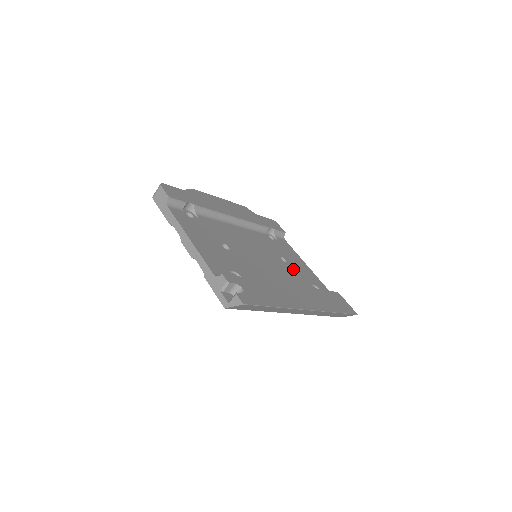
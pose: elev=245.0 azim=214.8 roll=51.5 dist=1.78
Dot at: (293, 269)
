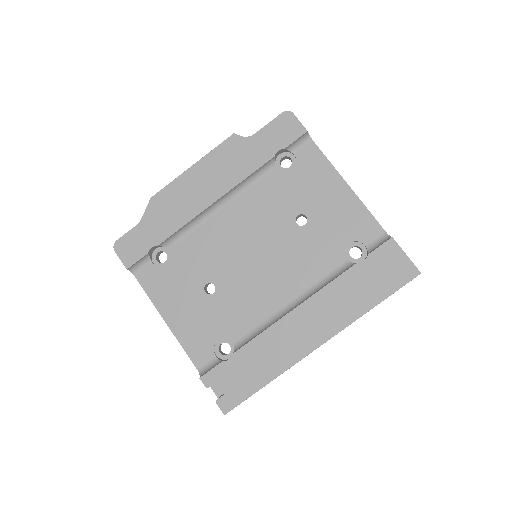
Dot at: (316, 232)
